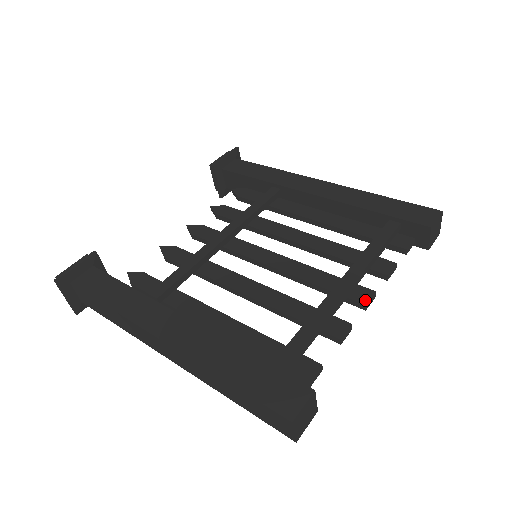
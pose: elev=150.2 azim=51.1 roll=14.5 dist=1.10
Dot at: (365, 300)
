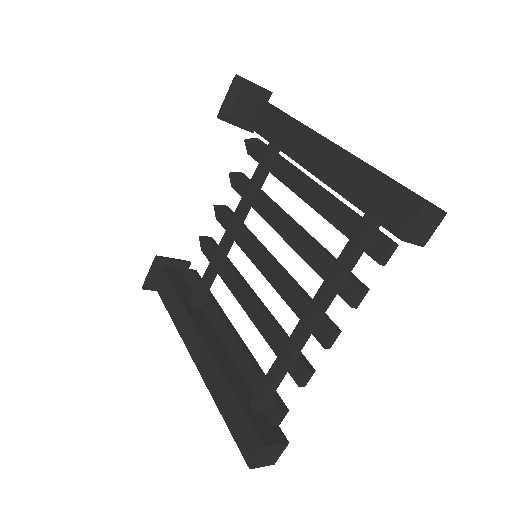
Dot at: (325, 342)
